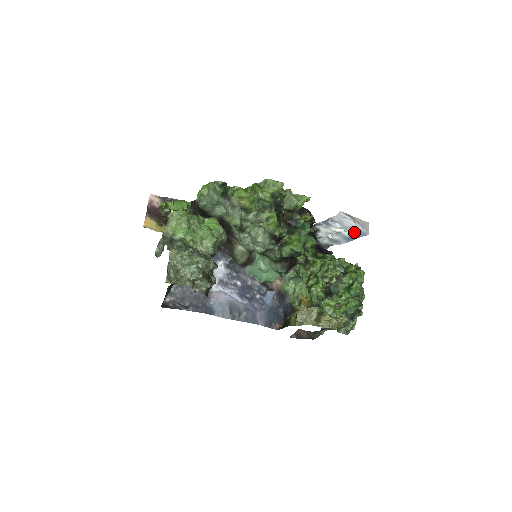
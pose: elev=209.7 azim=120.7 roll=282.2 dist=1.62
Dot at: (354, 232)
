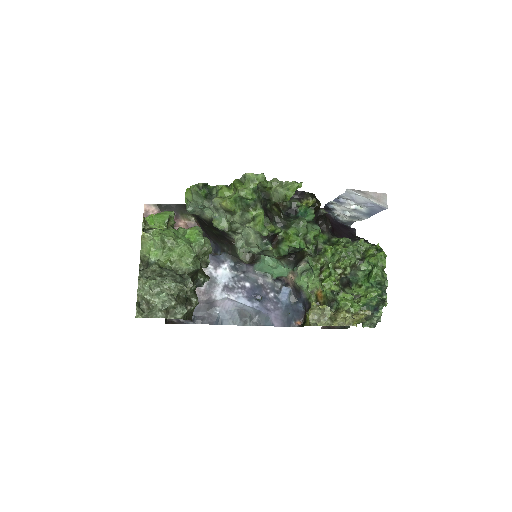
Dot at: (371, 207)
